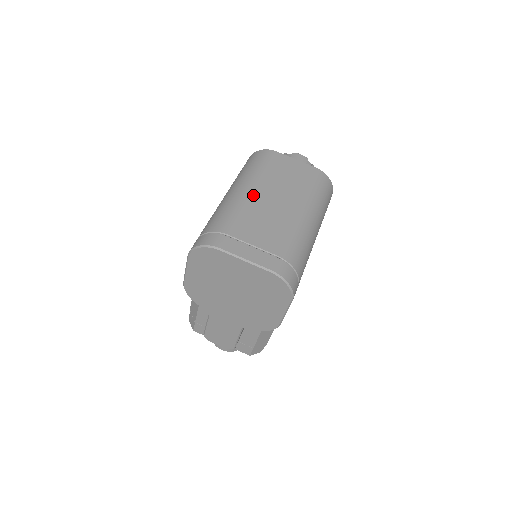
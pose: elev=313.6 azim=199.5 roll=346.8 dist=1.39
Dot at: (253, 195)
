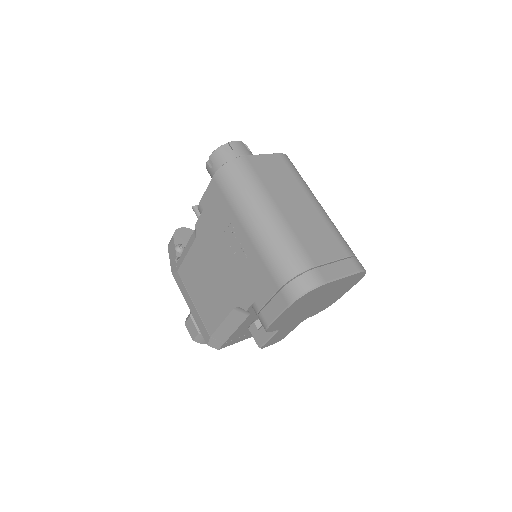
Dot at: (285, 215)
